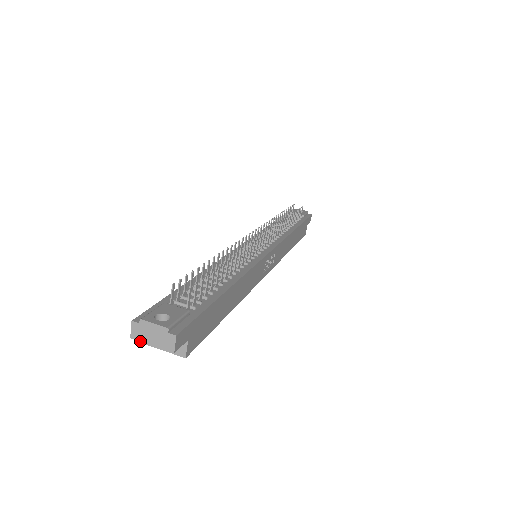
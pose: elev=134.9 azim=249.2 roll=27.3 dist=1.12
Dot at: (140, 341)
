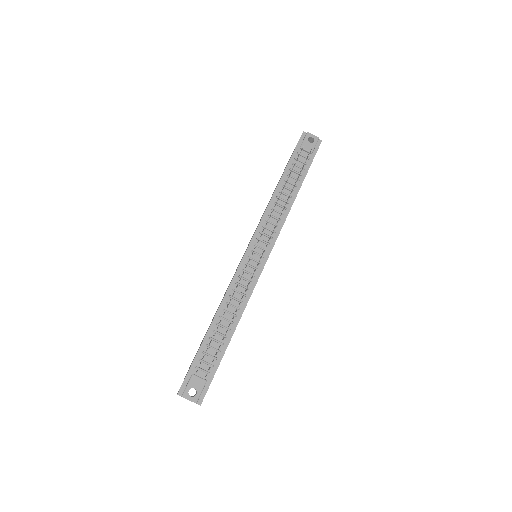
Dot at: occluded
